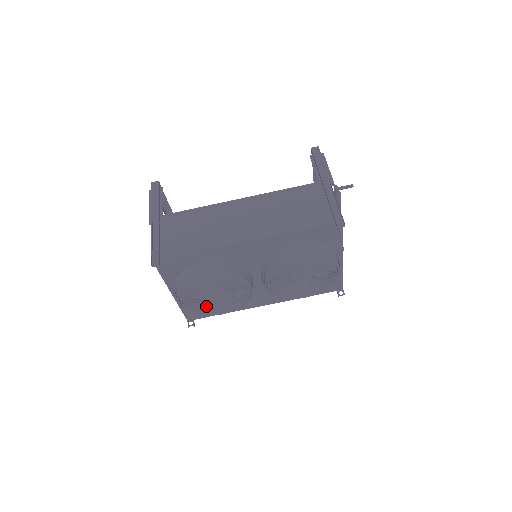
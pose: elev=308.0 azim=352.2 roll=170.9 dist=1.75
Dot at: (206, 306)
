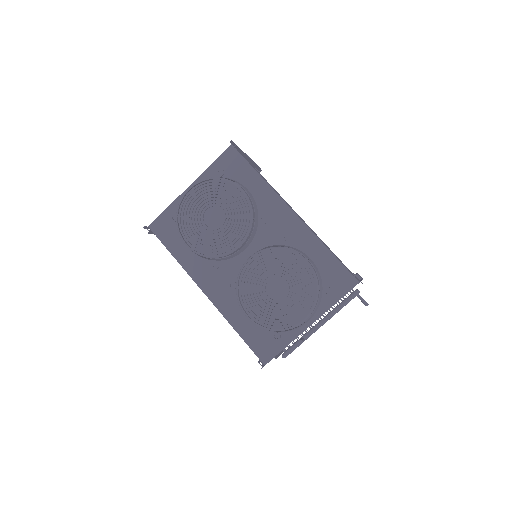
Dot at: (194, 218)
